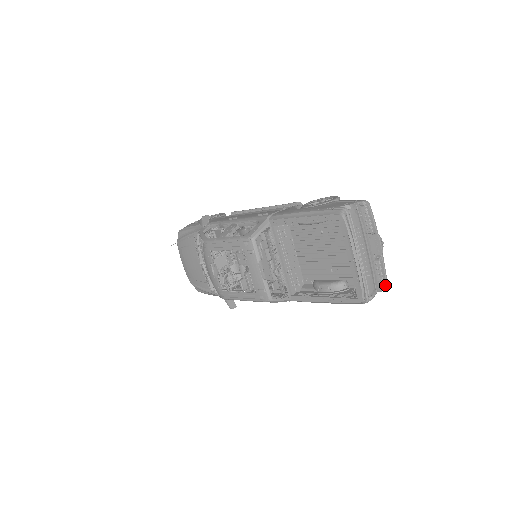
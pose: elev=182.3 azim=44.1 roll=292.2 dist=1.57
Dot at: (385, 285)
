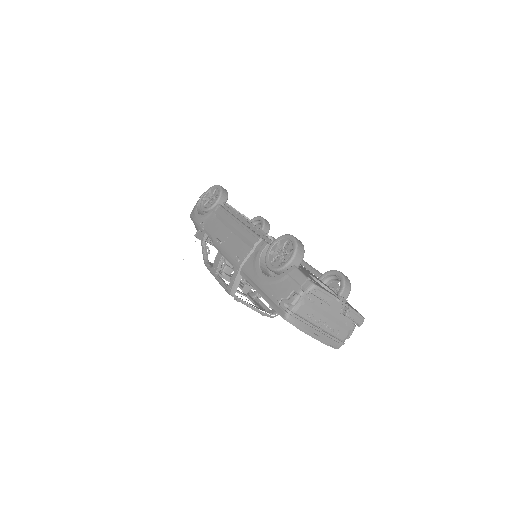
Dot at: (361, 322)
